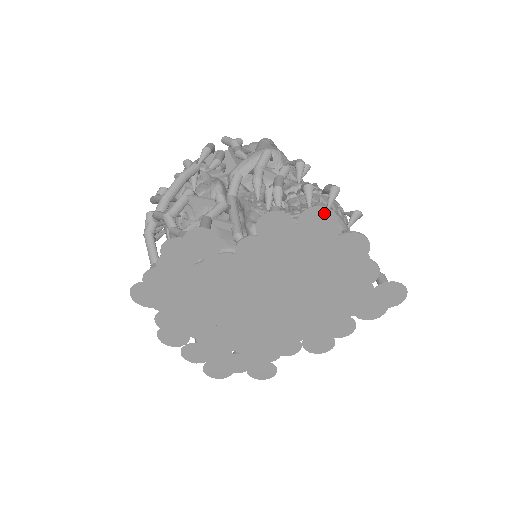
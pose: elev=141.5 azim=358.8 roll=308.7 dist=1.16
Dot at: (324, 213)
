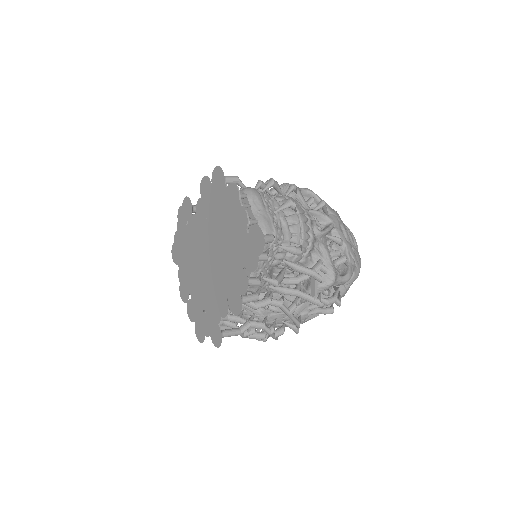
Dot at: (219, 171)
